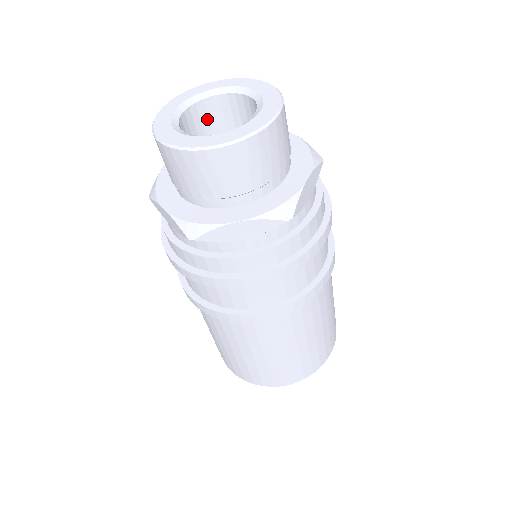
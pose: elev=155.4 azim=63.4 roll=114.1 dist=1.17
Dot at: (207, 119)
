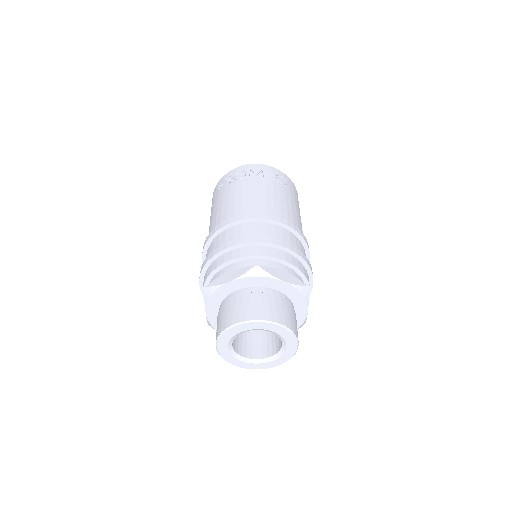
Dot at: occluded
